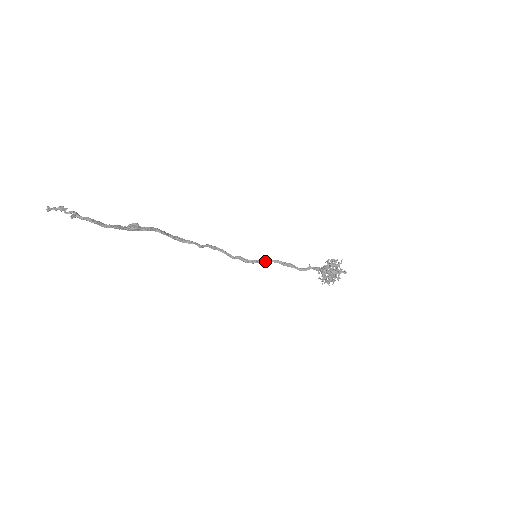
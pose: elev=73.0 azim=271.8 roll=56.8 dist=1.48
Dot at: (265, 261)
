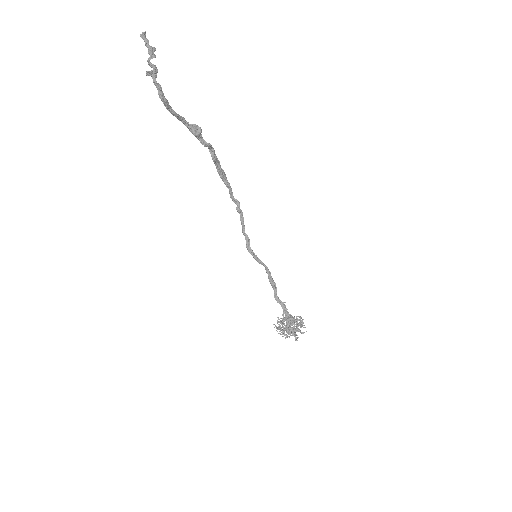
Dot at: (261, 262)
